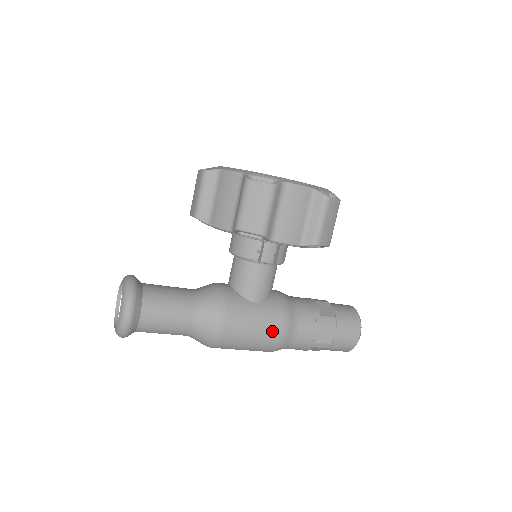
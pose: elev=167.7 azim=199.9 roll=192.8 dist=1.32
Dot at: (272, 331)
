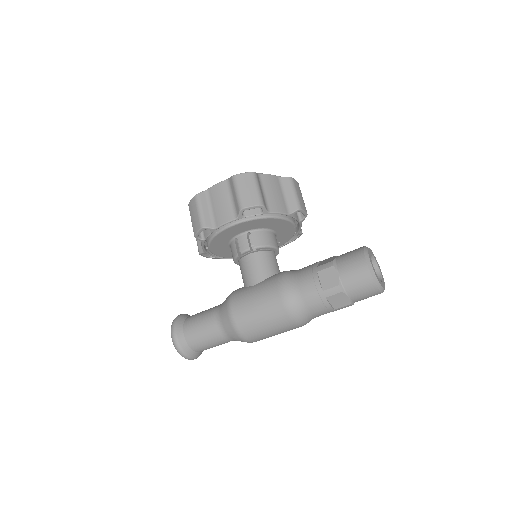
Dot at: (271, 298)
